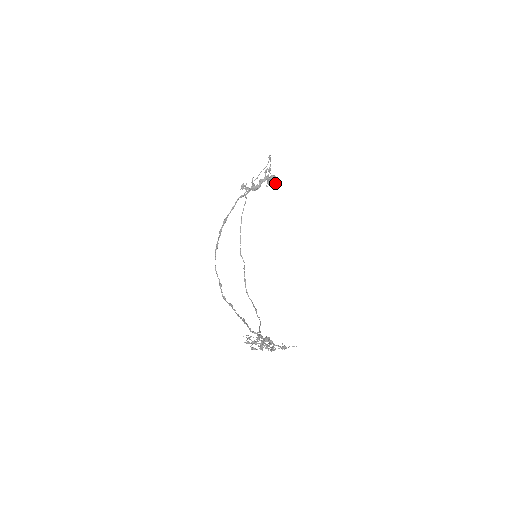
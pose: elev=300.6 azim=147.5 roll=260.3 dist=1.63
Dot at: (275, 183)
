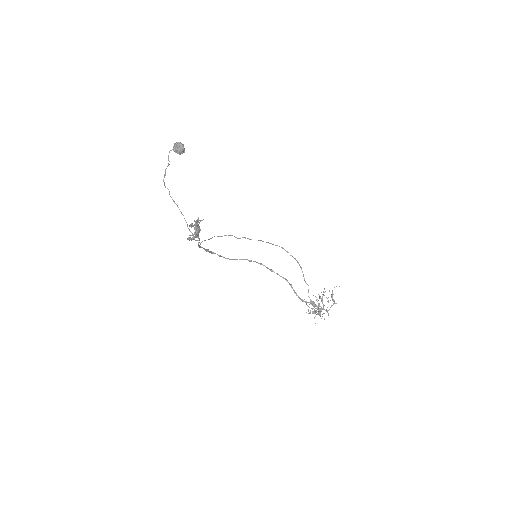
Dot at: (183, 146)
